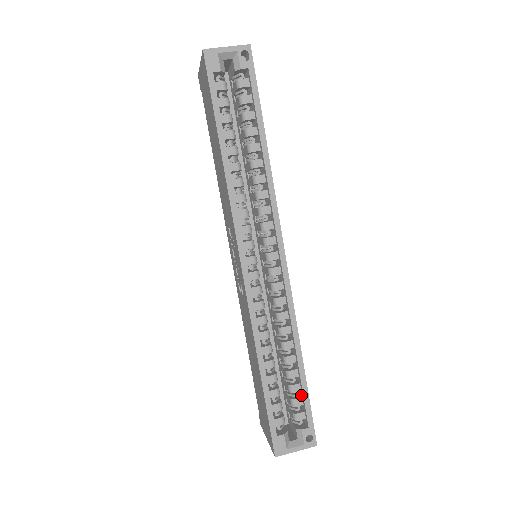
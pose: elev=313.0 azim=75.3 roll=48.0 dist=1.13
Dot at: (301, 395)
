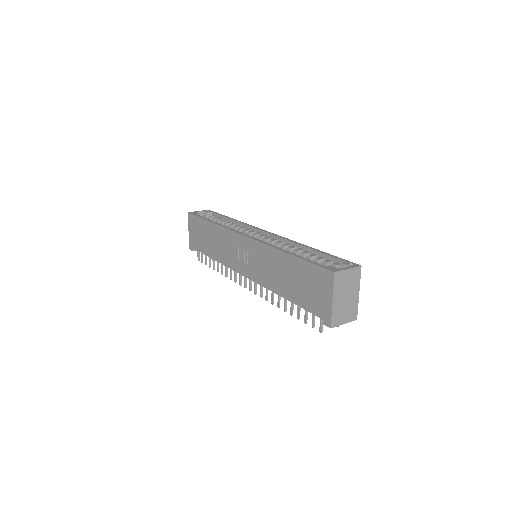
Dot at: occluded
